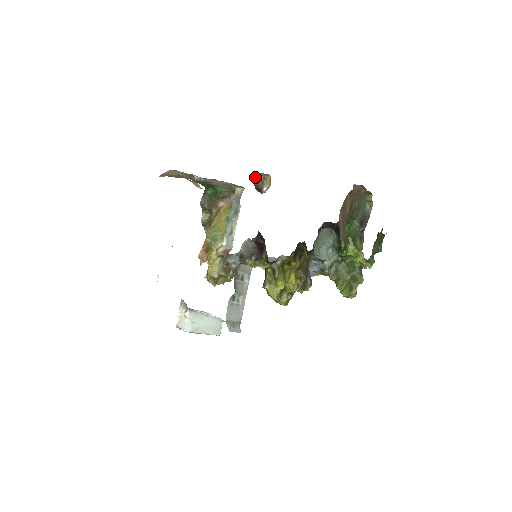
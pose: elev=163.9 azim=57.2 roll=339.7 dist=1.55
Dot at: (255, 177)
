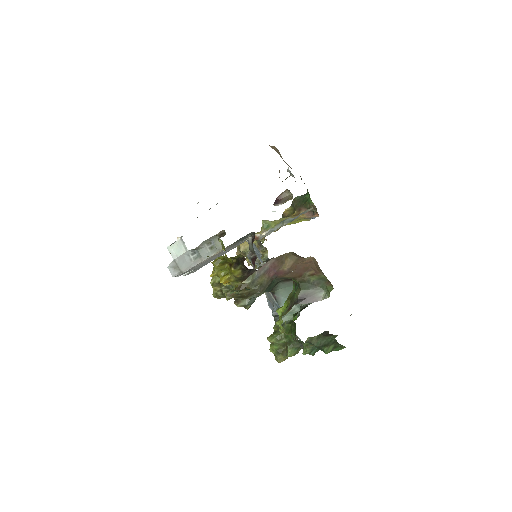
Dot at: (287, 192)
